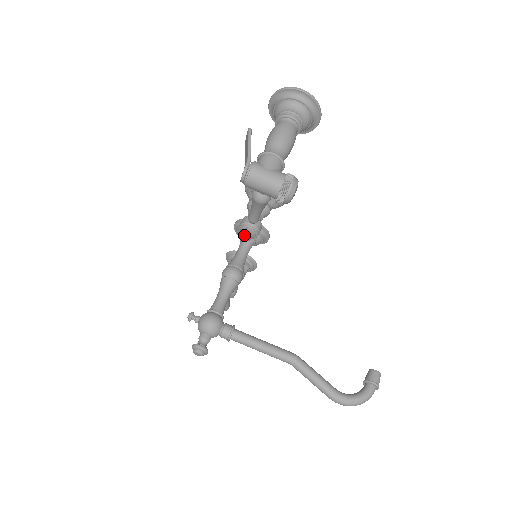
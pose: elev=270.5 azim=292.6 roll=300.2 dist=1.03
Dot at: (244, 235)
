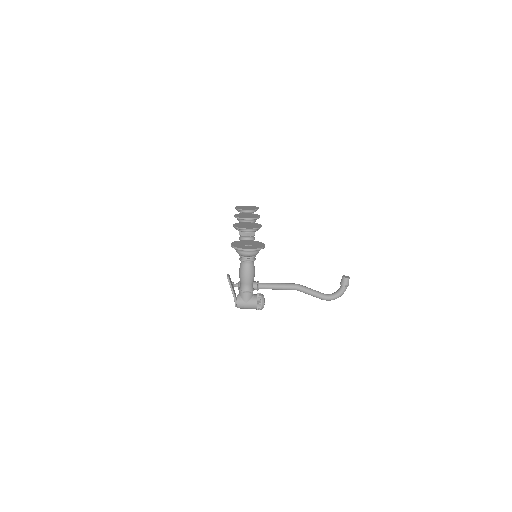
Dot at: occluded
